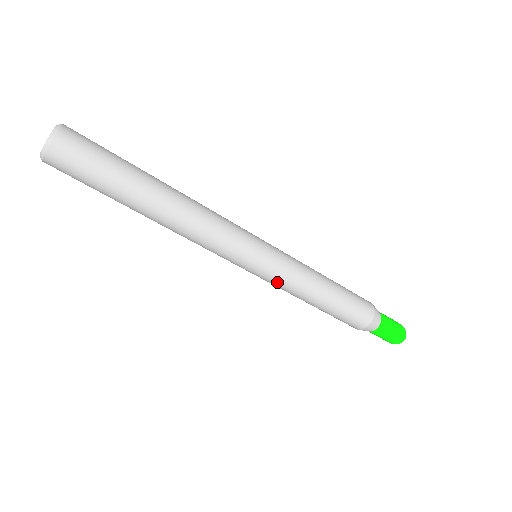
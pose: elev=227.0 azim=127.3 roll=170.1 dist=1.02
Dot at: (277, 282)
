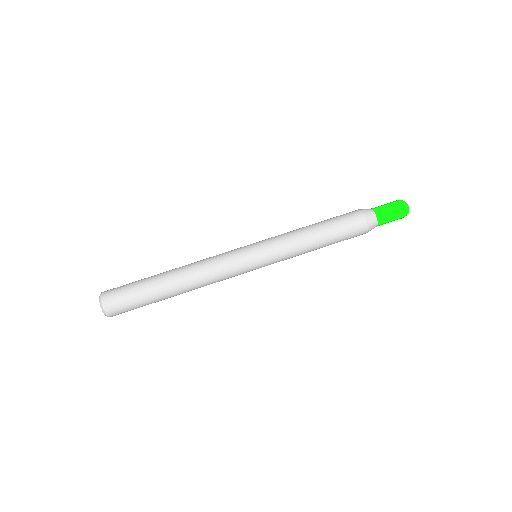
Dot at: (277, 246)
